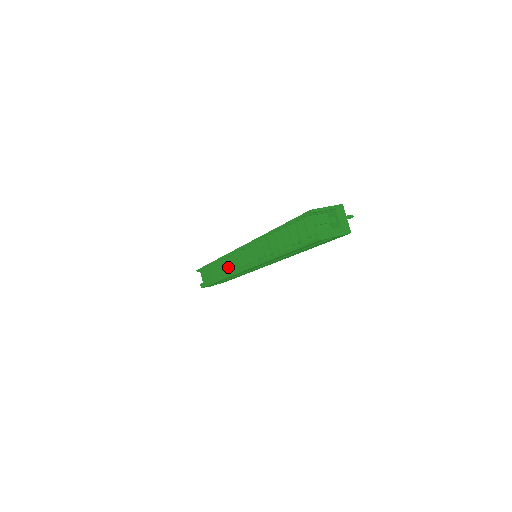
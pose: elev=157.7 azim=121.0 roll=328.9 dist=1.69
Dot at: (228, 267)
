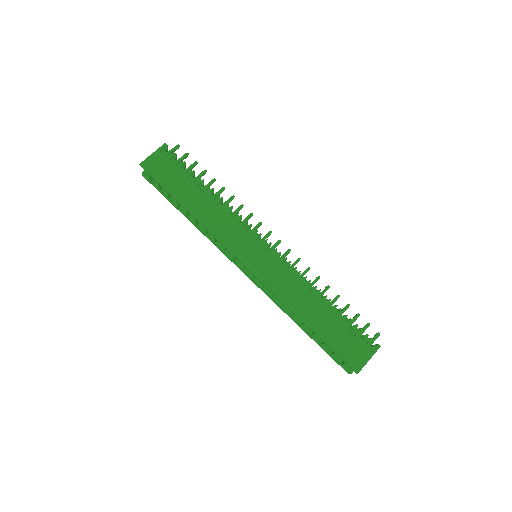
Dot at: (214, 242)
